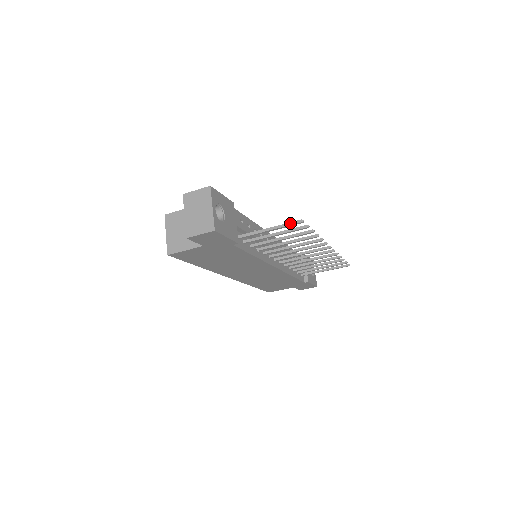
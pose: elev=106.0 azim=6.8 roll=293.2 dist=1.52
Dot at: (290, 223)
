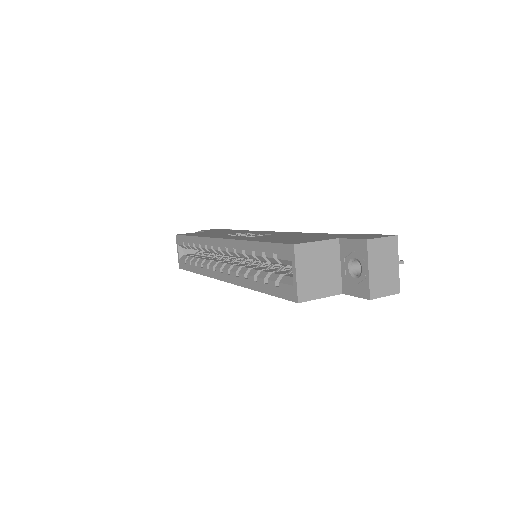
Dot at: occluded
